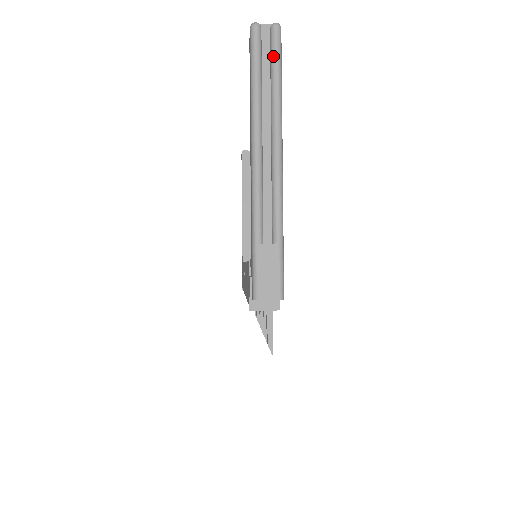
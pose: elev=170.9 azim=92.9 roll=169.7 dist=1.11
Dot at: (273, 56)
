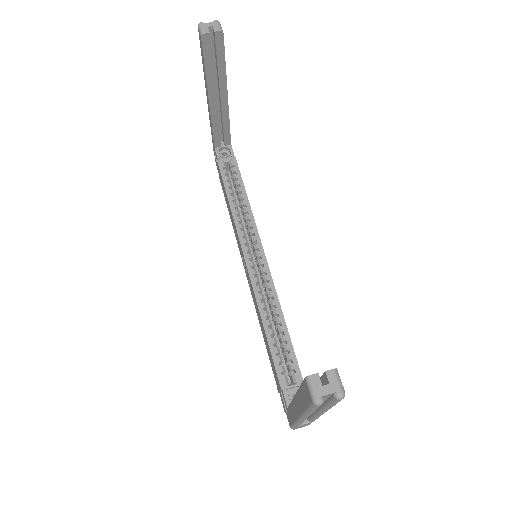
Dot at: (332, 404)
